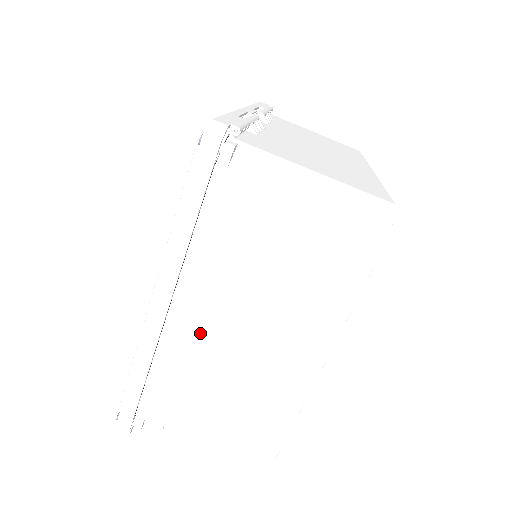
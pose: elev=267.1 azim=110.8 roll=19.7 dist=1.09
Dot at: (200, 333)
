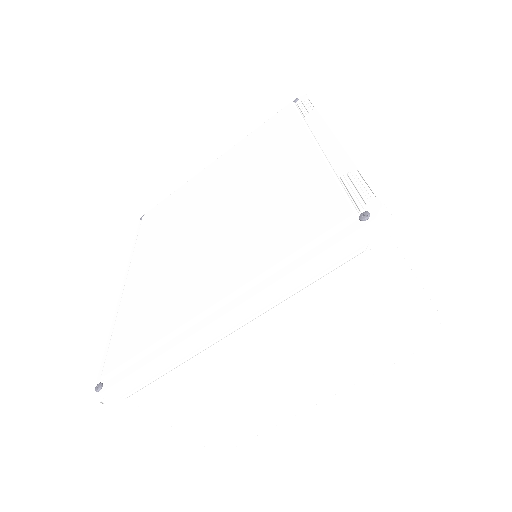
Dot at: (241, 355)
